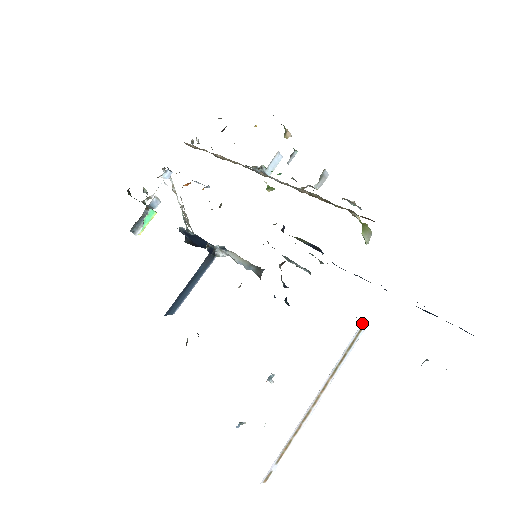
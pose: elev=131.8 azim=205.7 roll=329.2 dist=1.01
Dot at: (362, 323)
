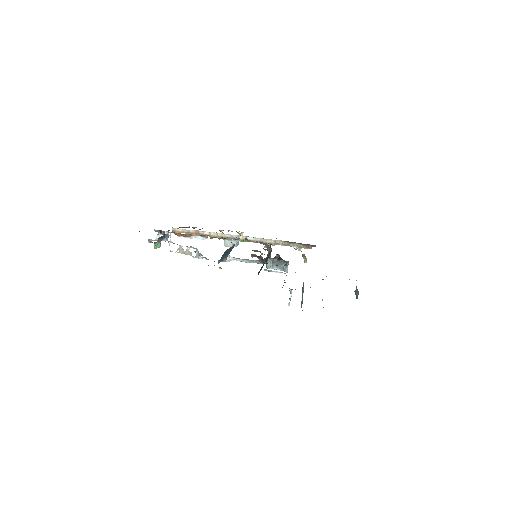
Dot at: occluded
